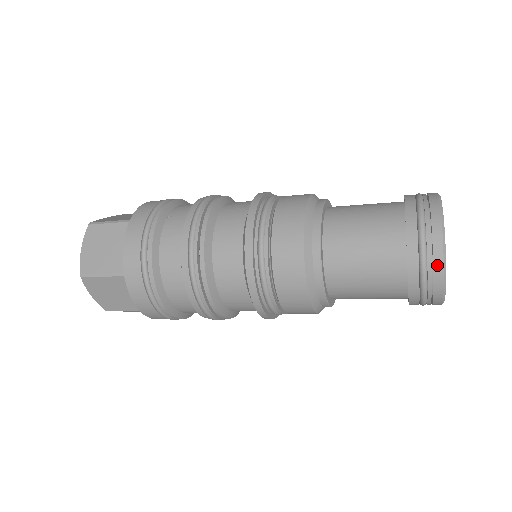
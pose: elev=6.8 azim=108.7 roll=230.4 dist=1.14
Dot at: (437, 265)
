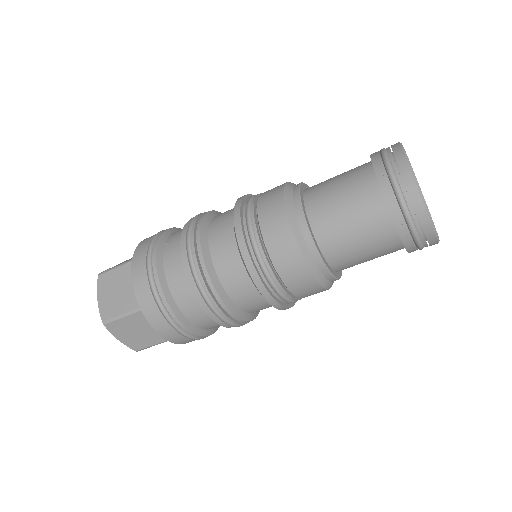
Dot at: (417, 204)
